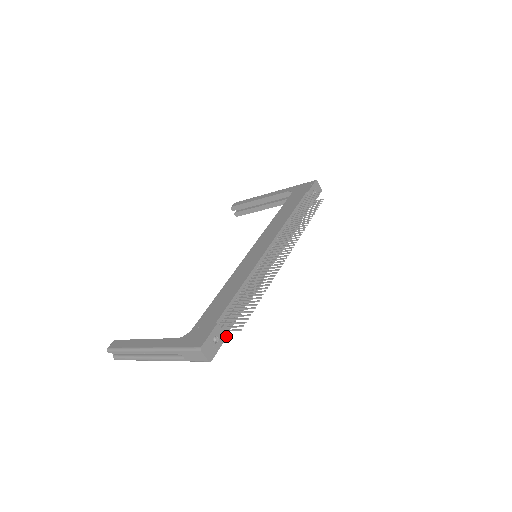
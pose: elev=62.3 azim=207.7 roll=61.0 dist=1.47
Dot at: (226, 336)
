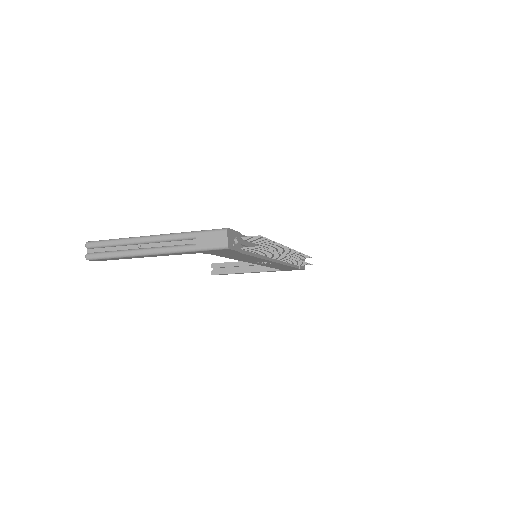
Dot at: occluded
